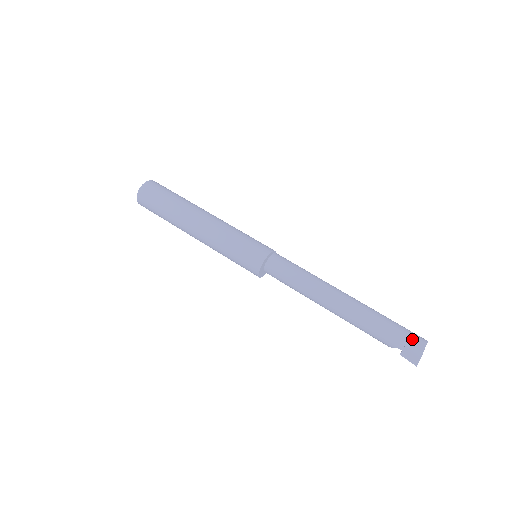
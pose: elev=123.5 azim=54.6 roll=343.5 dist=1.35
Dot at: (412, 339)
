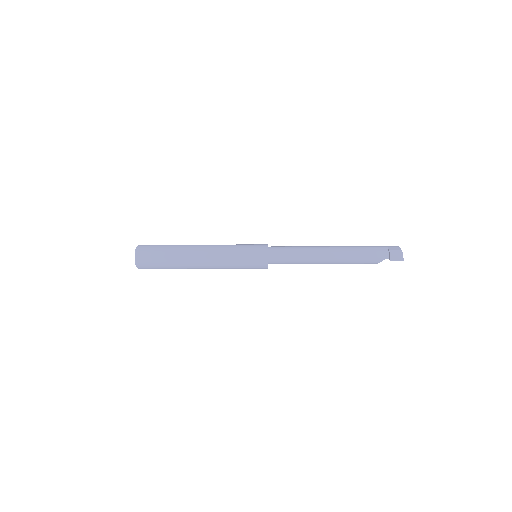
Dot at: (390, 248)
